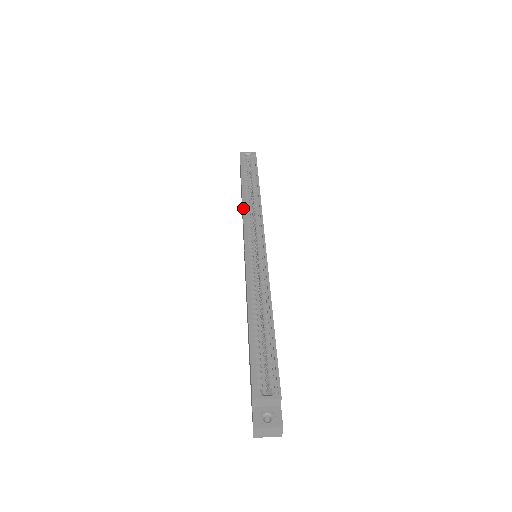
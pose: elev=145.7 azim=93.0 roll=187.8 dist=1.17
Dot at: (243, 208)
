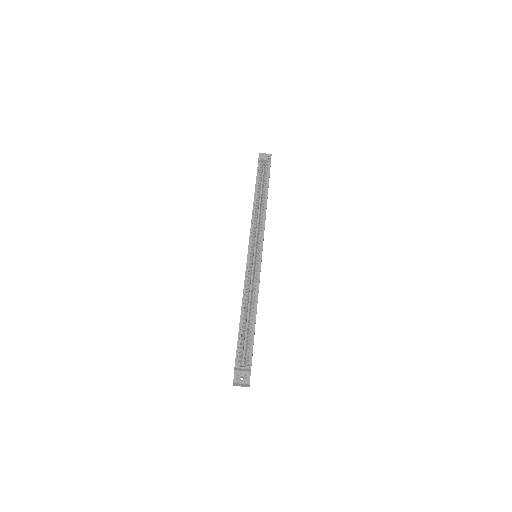
Dot at: (252, 217)
